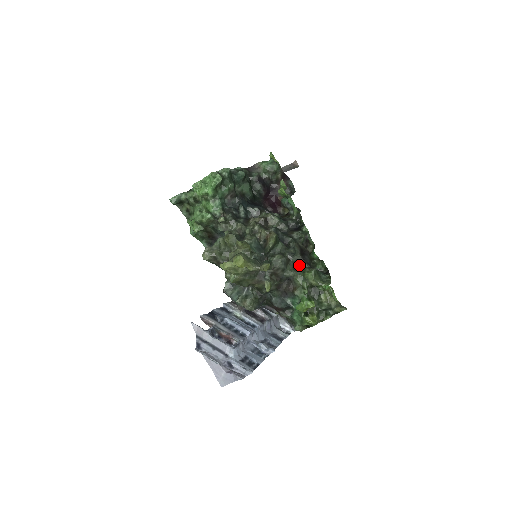
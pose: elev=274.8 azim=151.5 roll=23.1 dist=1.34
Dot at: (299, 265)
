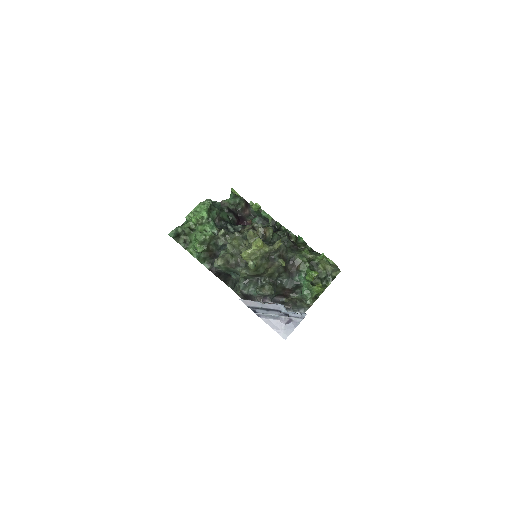
Dot at: (294, 249)
